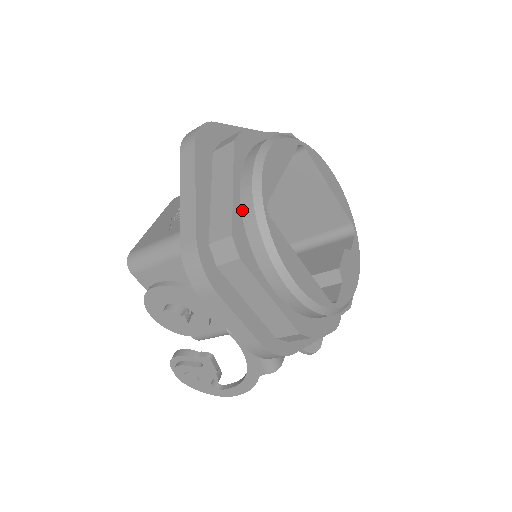
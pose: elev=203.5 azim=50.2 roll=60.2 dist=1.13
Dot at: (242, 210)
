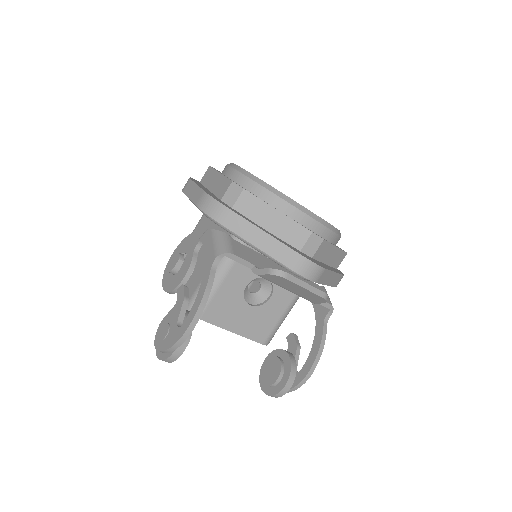
Dot at: occluded
